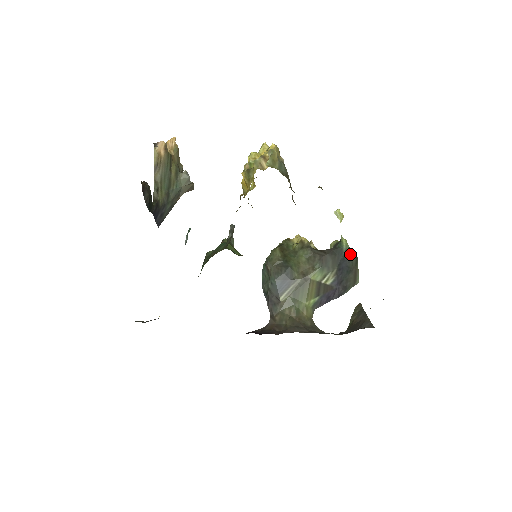
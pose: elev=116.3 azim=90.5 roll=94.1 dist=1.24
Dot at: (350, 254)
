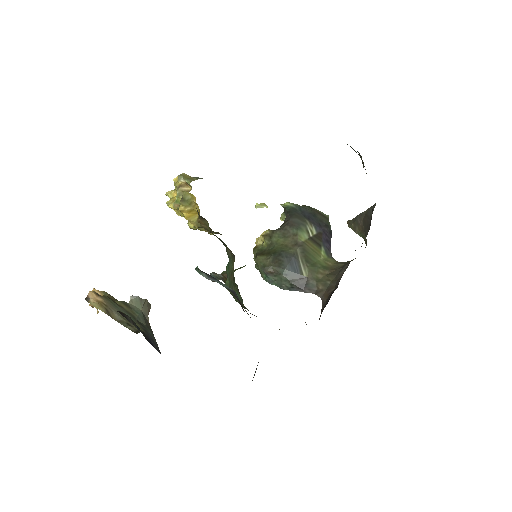
Dot at: (300, 207)
